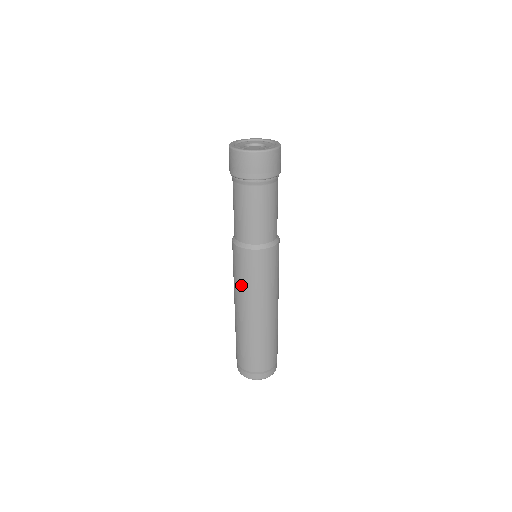
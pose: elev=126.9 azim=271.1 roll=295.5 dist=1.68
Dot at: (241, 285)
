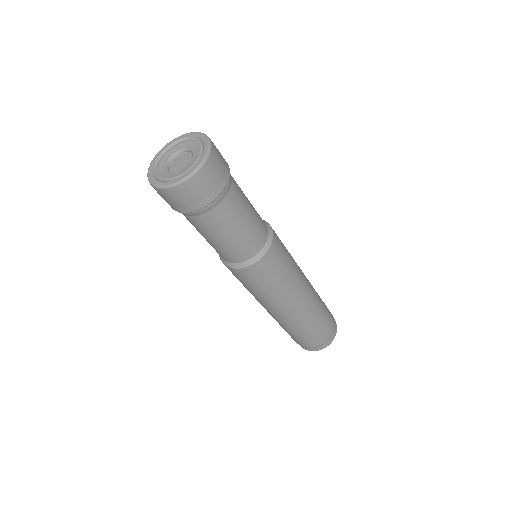
Dot at: (264, 295)
